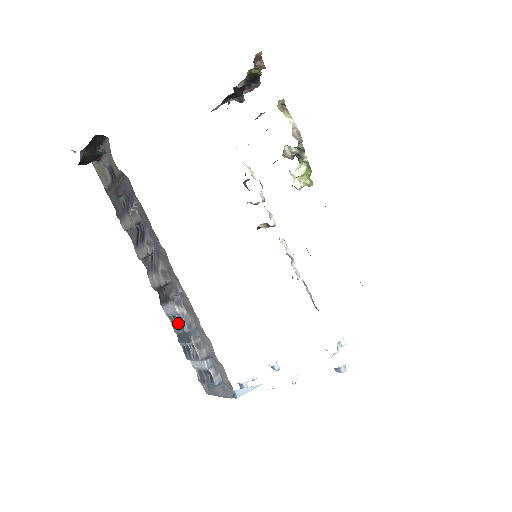
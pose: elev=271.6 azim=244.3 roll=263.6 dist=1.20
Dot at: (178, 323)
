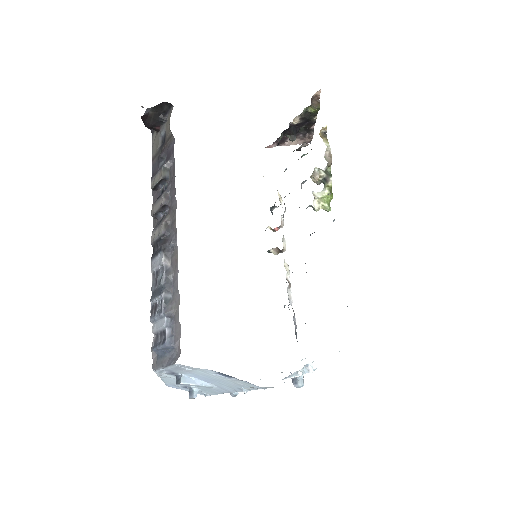
Dot at: (158, 277)
